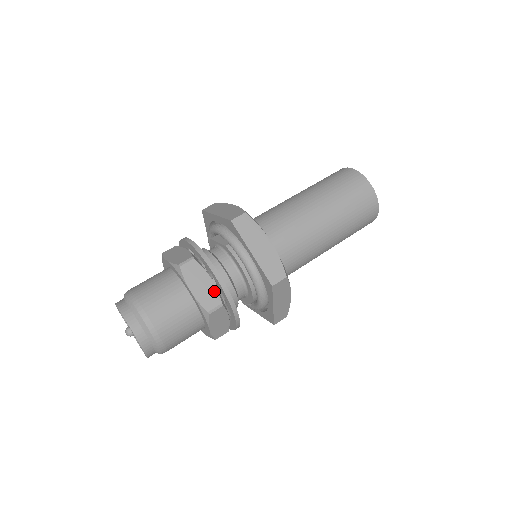
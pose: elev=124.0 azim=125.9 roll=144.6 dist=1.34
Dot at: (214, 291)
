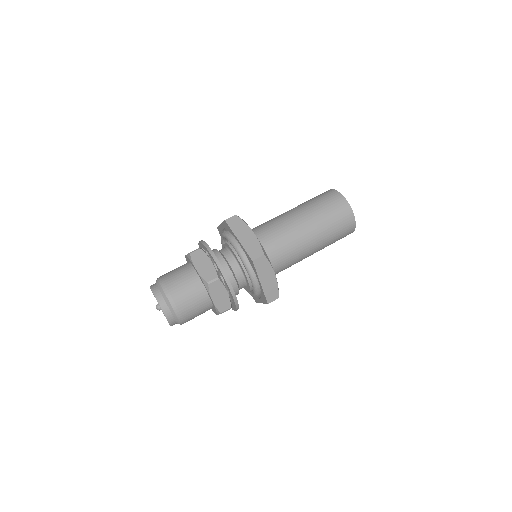
Dot at: (213, 269)
